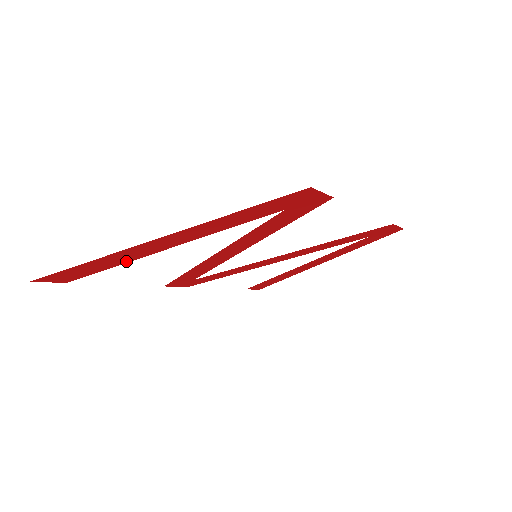
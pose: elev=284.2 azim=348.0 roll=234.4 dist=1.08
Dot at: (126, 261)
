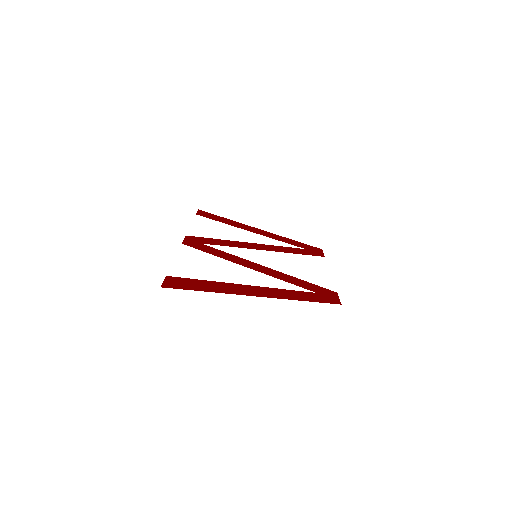
Dot at: (219, 283)
